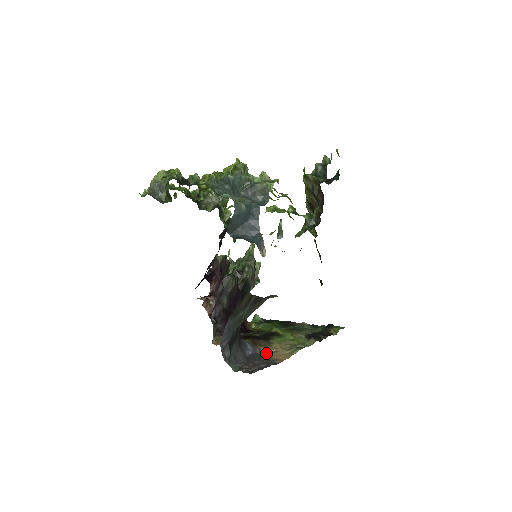
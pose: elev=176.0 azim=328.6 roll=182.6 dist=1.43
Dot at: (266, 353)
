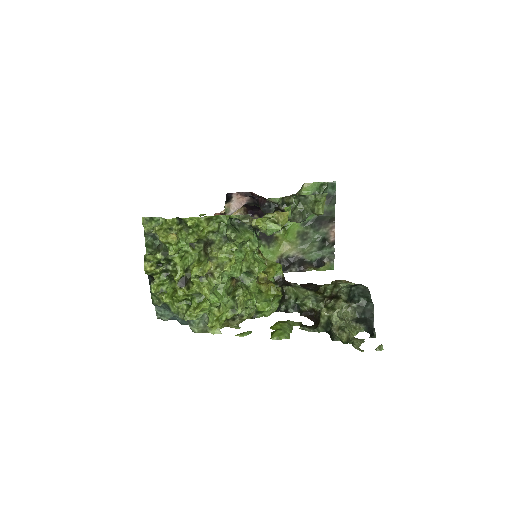
Dot at: occluded
